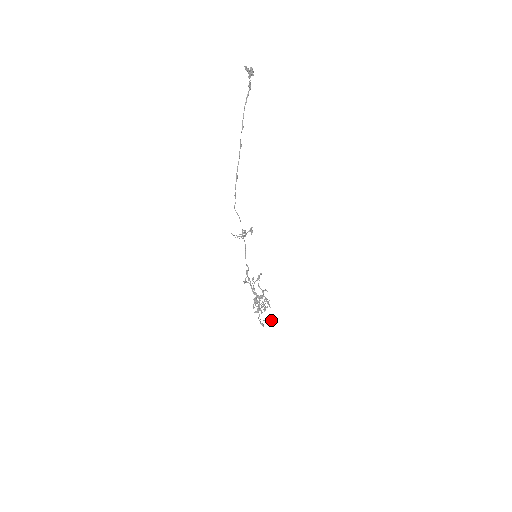
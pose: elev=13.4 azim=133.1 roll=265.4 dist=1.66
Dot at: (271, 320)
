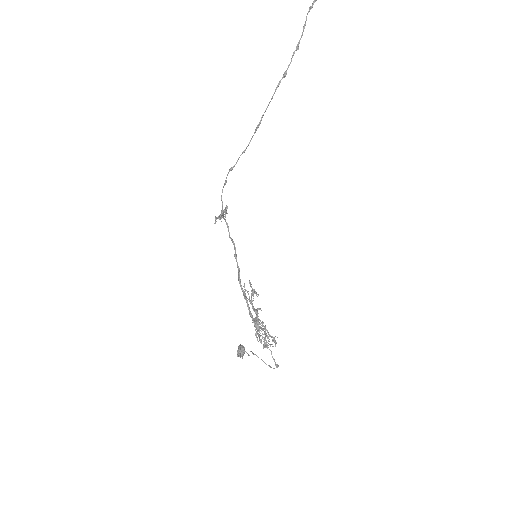
Dot at: (244, 351)
